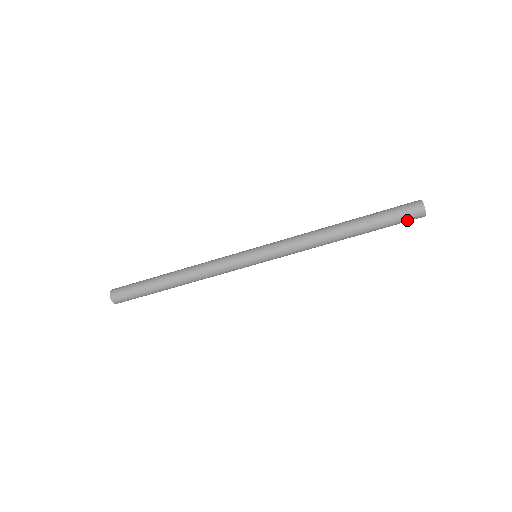
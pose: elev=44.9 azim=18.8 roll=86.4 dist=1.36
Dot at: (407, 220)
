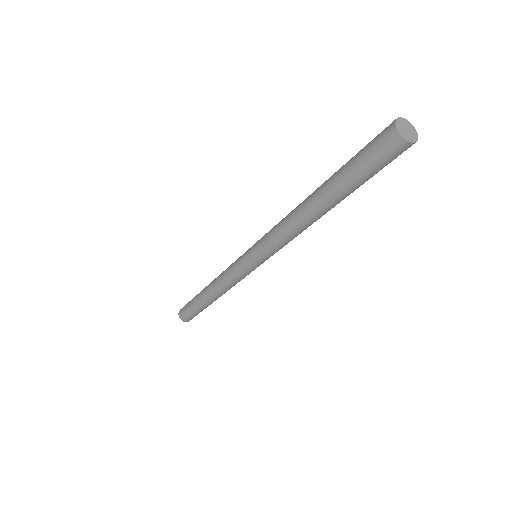
Dot at: (383, 159)
